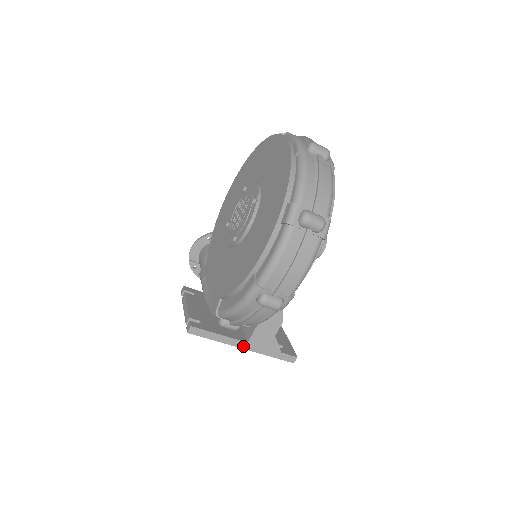
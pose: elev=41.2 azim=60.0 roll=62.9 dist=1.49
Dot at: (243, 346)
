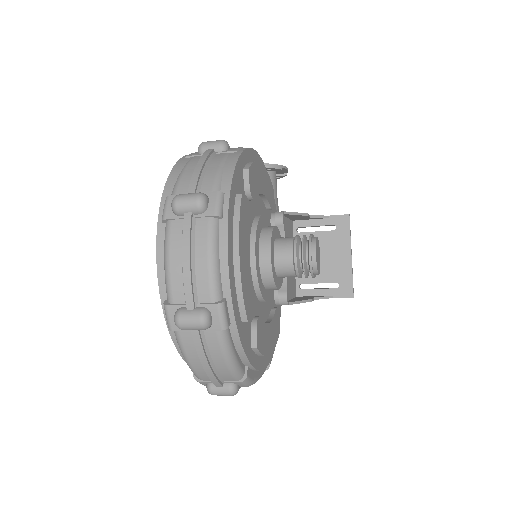
Dot at: occluded
